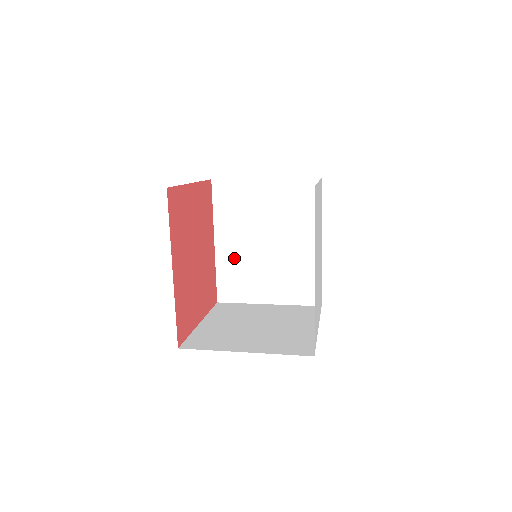
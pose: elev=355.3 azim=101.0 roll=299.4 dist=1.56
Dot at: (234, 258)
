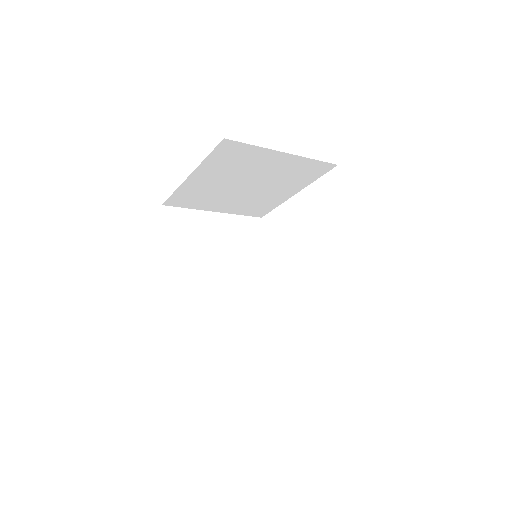
Dot at: (190, 292)
